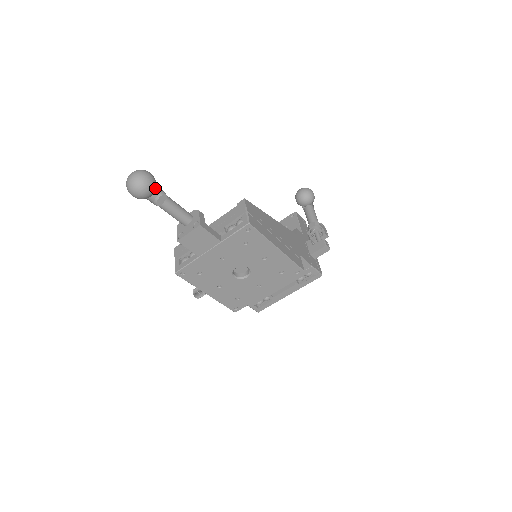
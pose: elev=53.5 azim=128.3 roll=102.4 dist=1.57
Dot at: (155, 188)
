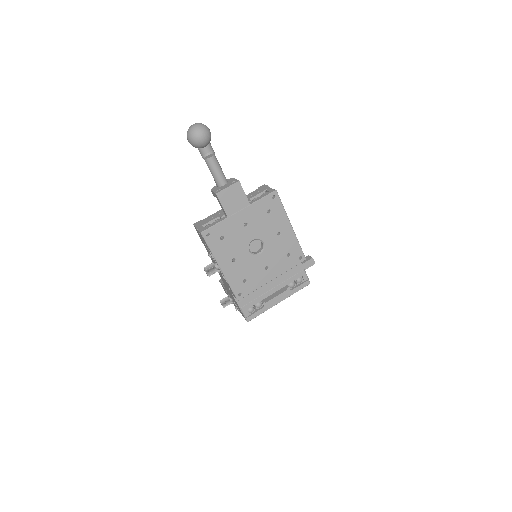
Dot at: (210, 140)
